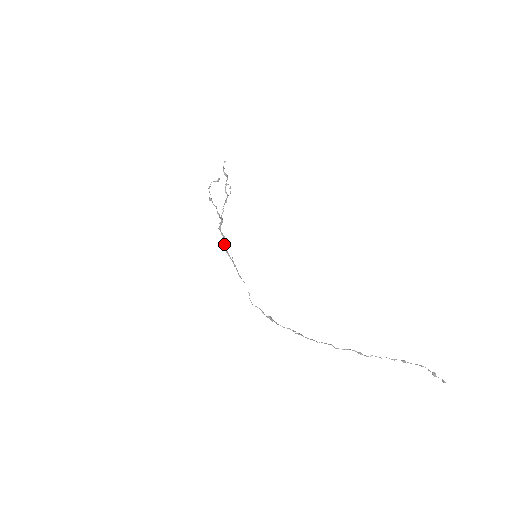
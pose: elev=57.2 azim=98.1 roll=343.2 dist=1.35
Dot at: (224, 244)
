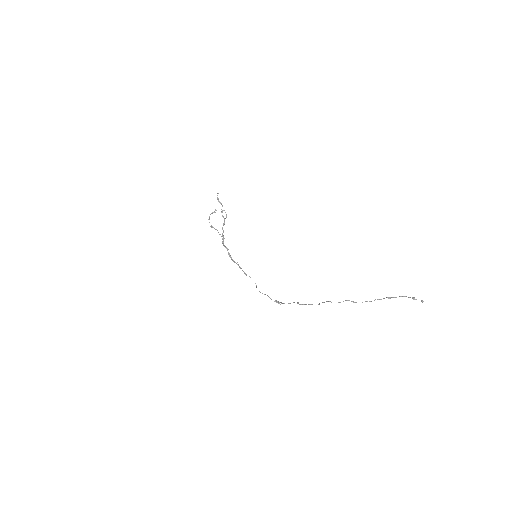
Dot at: (229, 254)
